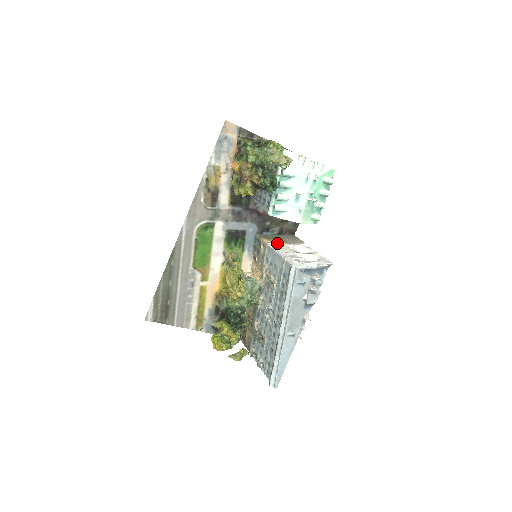
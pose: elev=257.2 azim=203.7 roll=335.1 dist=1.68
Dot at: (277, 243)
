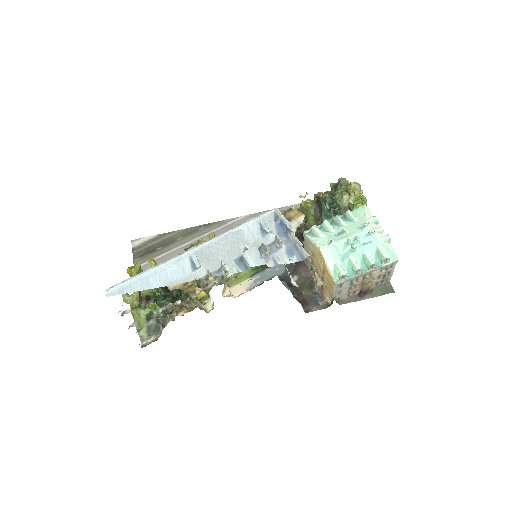
Dot at: occluded
